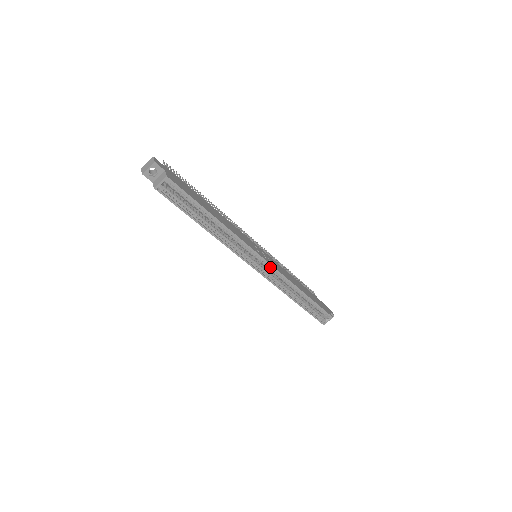
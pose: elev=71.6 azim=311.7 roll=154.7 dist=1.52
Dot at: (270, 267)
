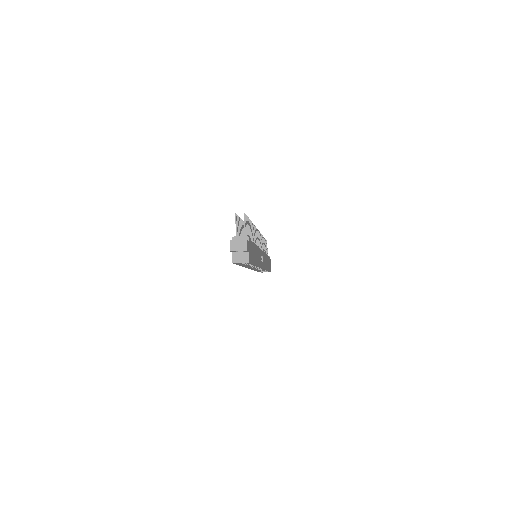
Dot at: occluded
